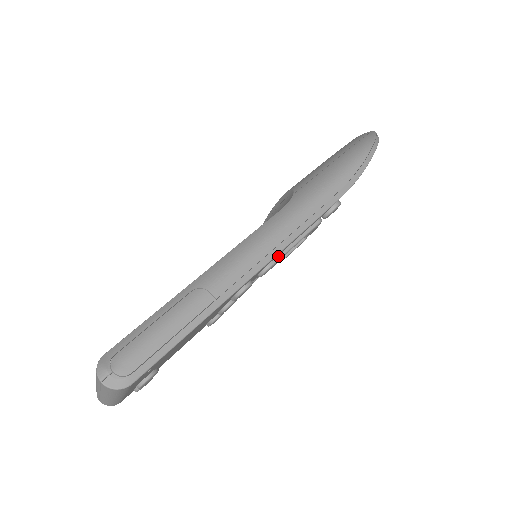
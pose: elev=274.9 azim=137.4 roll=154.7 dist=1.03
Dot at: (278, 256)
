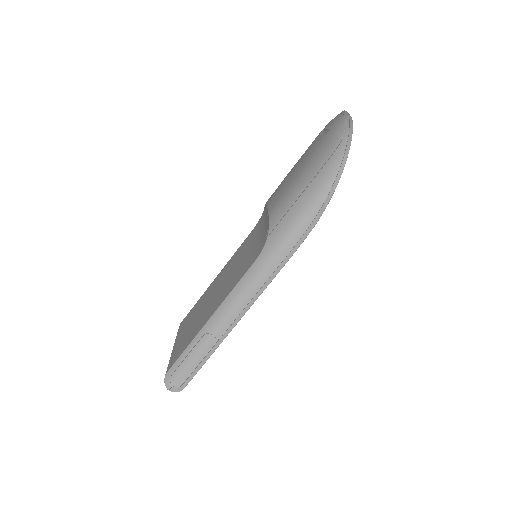
Dot at: occluded
